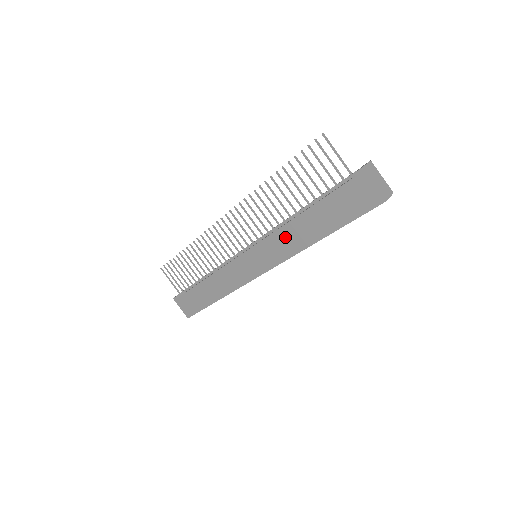
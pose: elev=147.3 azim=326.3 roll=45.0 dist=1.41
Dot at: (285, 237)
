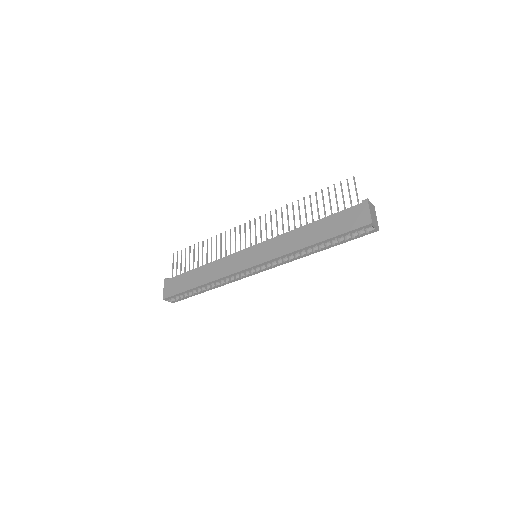
Dot at: (289, 239)
